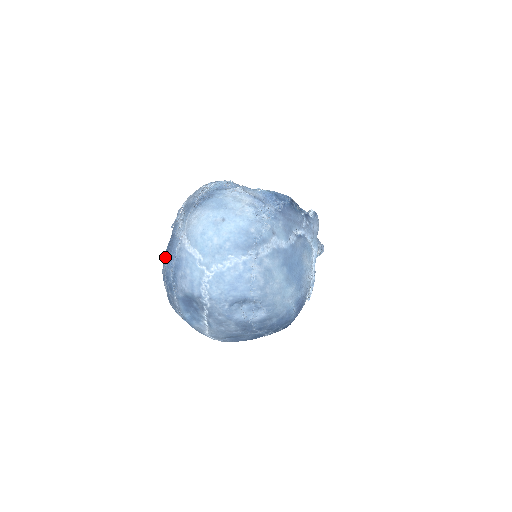
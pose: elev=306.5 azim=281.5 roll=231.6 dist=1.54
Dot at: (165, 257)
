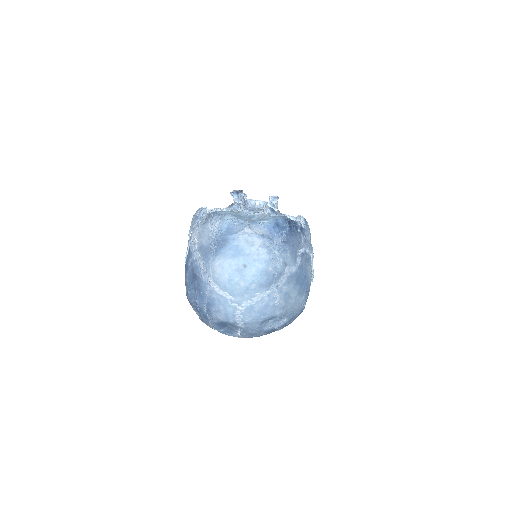
Dot at: (191, 291)
